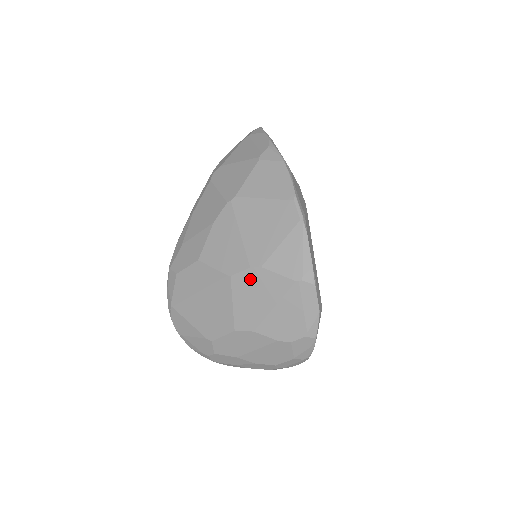
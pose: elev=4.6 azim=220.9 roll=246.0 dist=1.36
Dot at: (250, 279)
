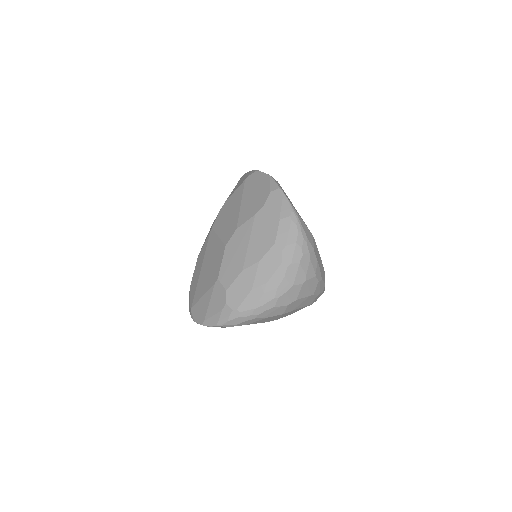
Dot at: (222, 214)
